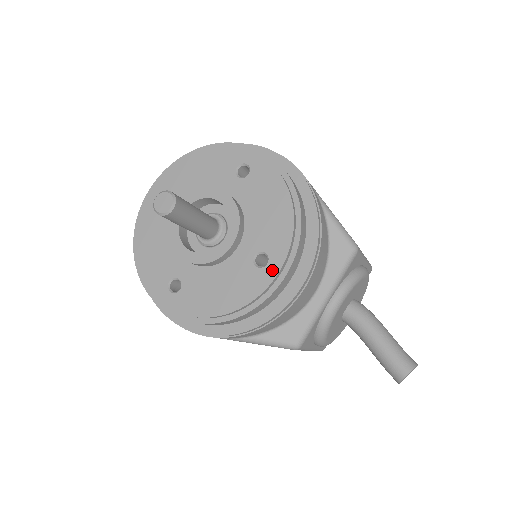
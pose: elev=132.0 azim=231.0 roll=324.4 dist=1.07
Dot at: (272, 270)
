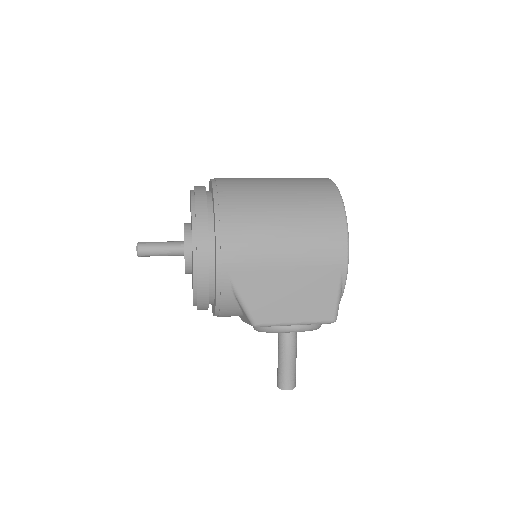
Dot at: occluded
